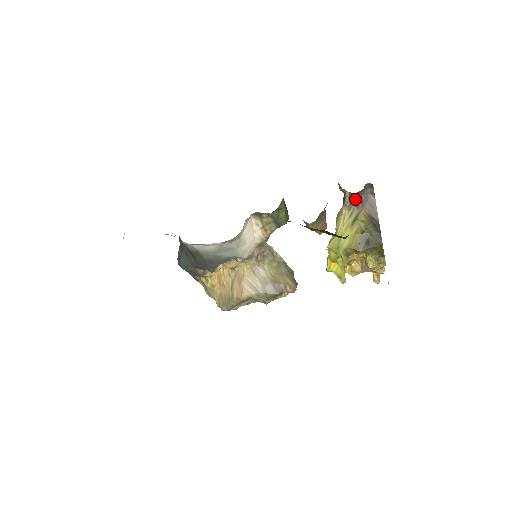
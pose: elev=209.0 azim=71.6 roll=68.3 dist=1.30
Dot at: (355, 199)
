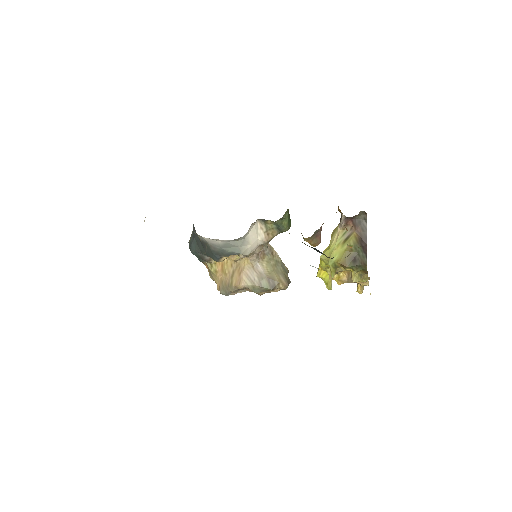
Dot at: (350, 221)
